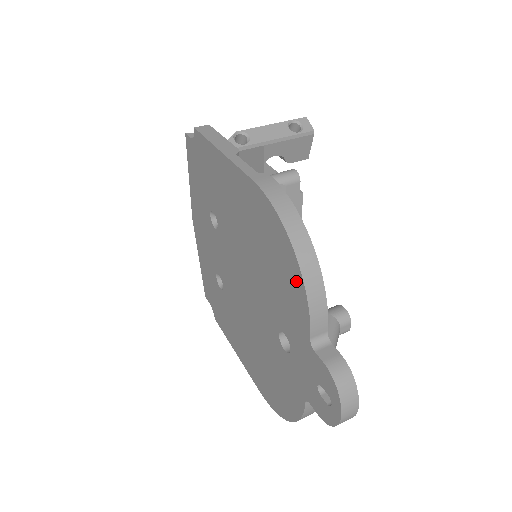
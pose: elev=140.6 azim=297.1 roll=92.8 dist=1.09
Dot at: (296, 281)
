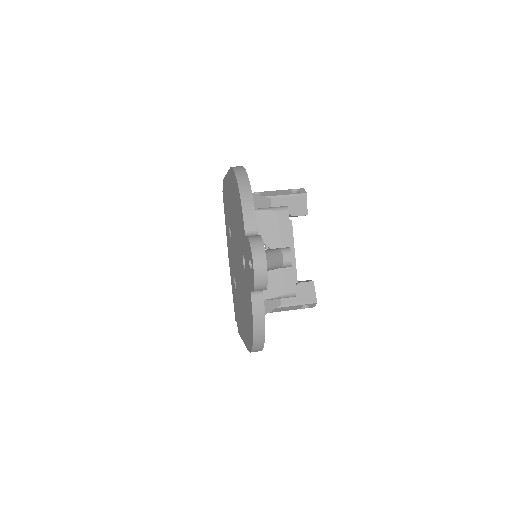
Dot at: (239, 200)
